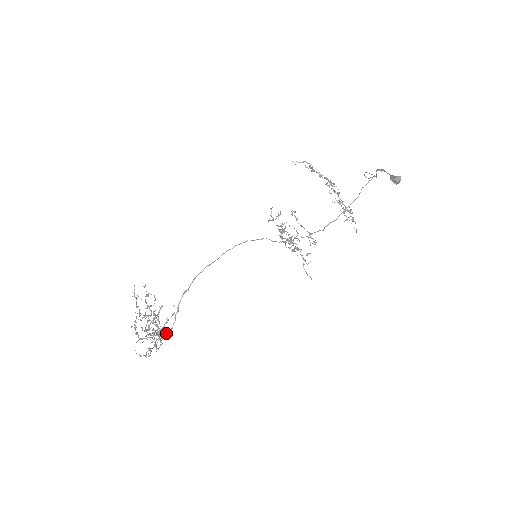
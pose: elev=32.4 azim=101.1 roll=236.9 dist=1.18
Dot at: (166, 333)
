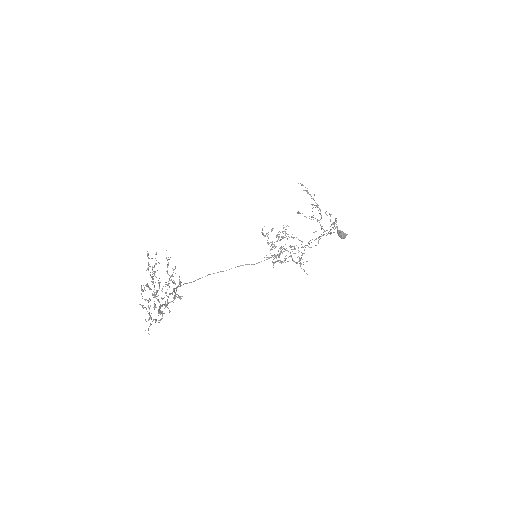
Dot at: (156, 321)
